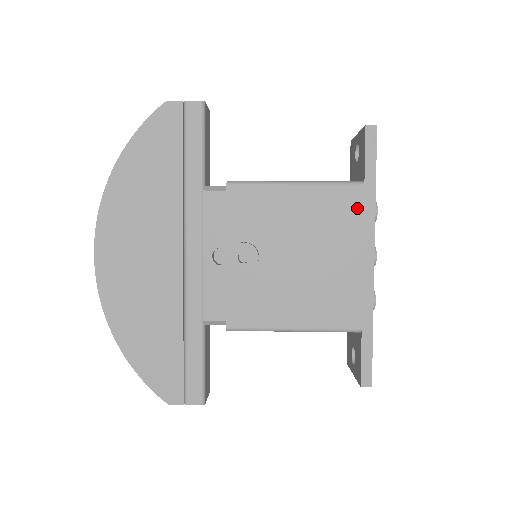
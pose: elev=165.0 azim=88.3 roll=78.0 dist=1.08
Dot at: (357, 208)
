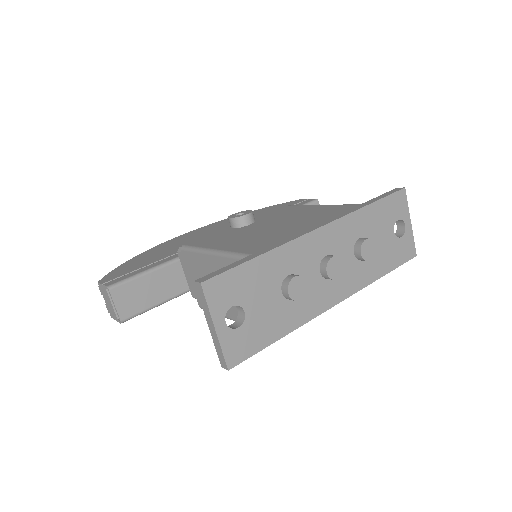
Dot at: (341, 211)
